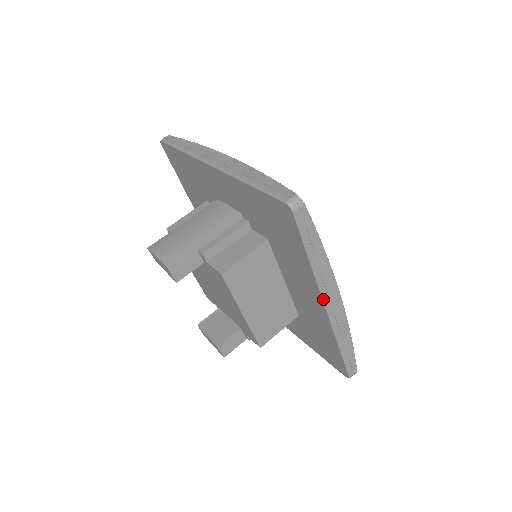
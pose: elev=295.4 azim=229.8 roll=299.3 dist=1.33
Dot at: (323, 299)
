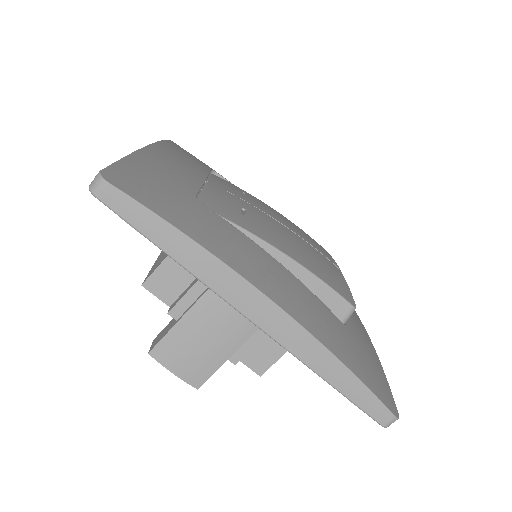
Dot at: occluded
